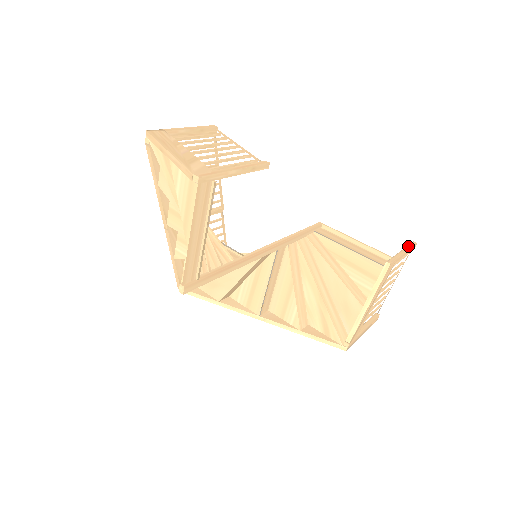
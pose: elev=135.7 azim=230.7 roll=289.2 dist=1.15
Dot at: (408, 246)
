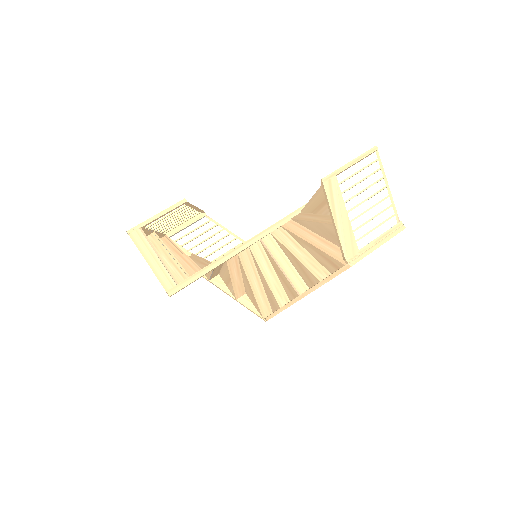
Dot at: (361, 155)
